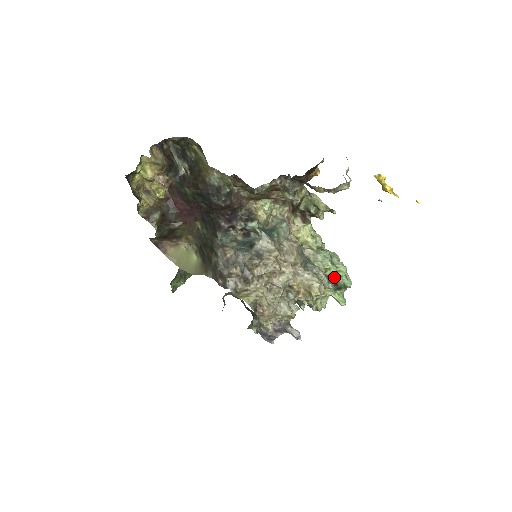
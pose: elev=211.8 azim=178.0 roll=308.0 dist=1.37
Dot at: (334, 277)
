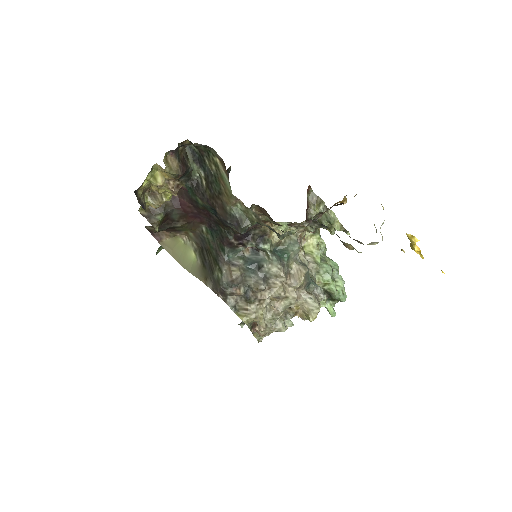
Dot at: (331, 292)
